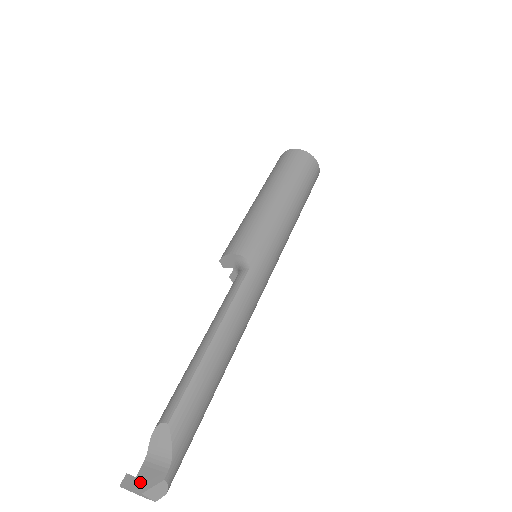
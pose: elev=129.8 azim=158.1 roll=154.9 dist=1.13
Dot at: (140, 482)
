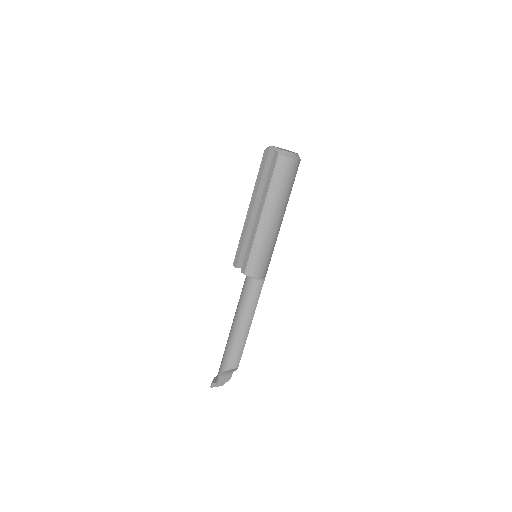
Dot at: (221, 383)
